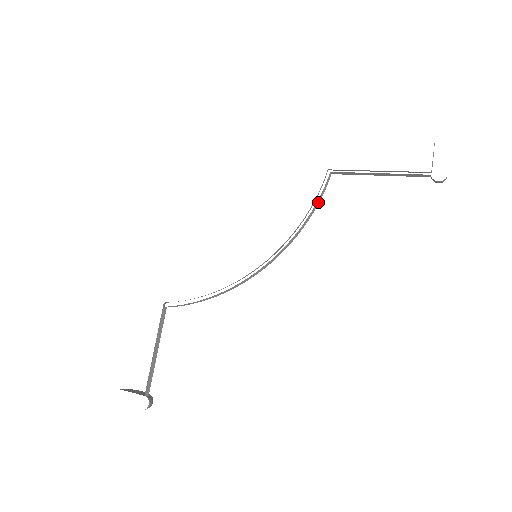
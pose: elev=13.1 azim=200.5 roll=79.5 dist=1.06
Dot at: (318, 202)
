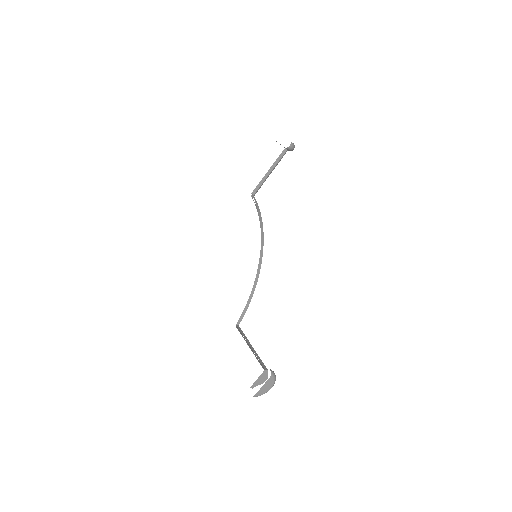
Dot at: (258, 207)
